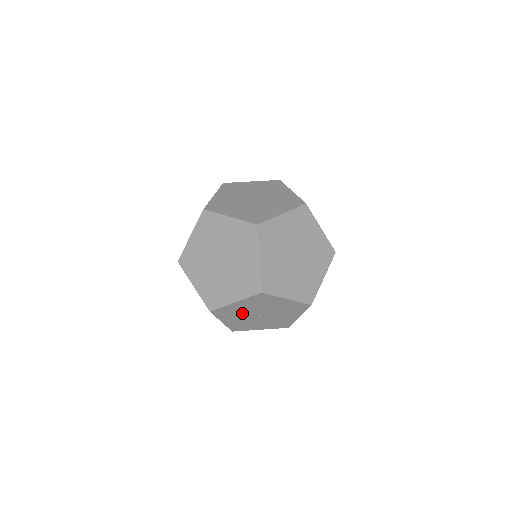
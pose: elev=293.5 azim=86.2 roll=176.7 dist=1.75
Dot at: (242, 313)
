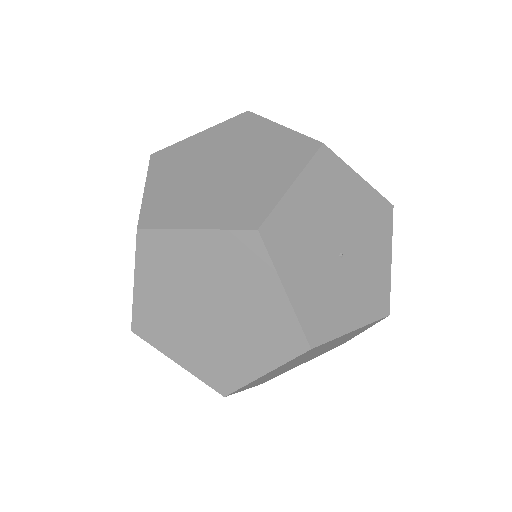
Dot at: (311, 240)
